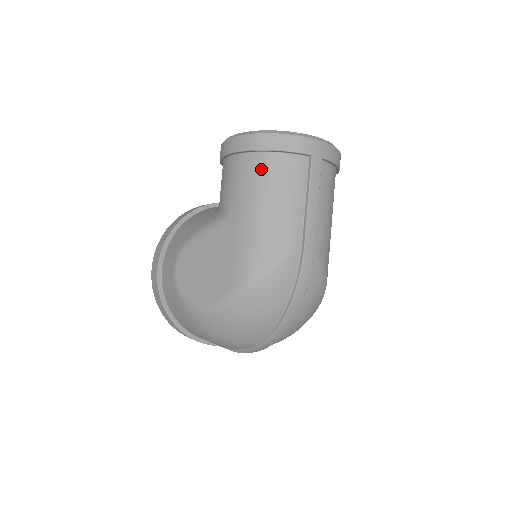
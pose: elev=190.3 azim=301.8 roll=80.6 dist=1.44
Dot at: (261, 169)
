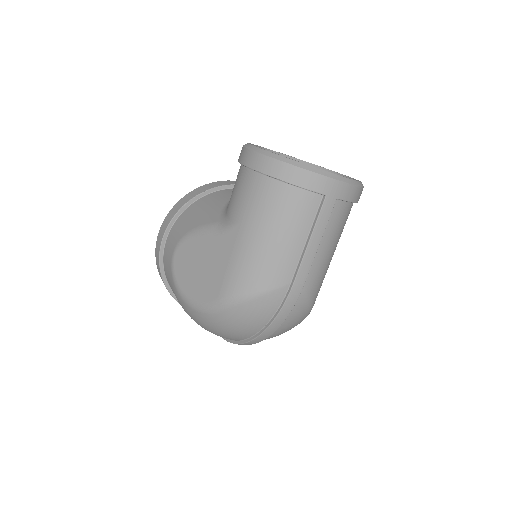
Dot at: (271, 197)
